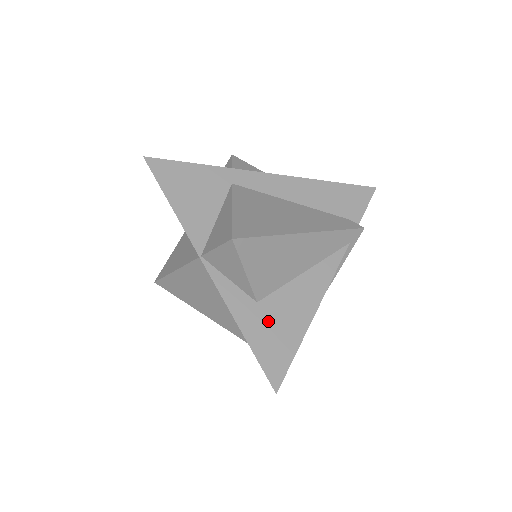
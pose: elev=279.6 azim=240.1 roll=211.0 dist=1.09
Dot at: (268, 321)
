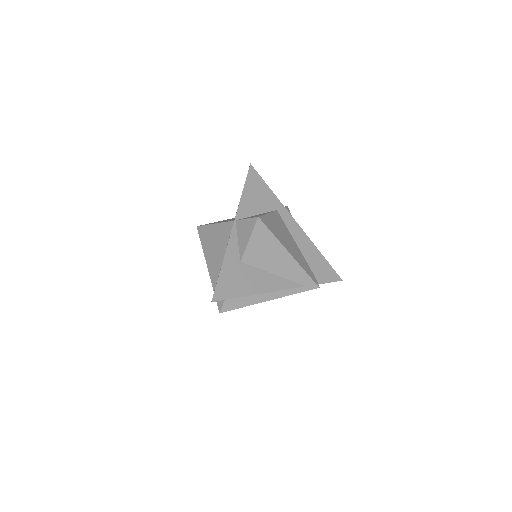
Dot at: (237, 273)
